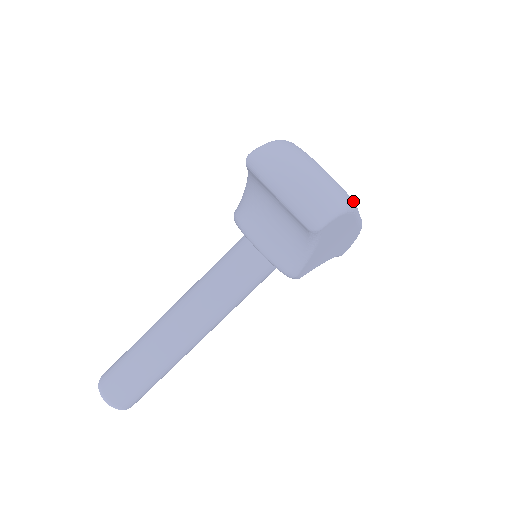
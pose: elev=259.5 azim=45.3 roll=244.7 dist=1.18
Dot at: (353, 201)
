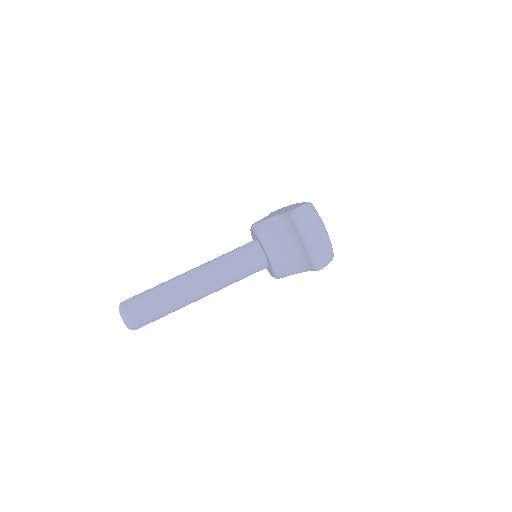
Dot at: occluded
